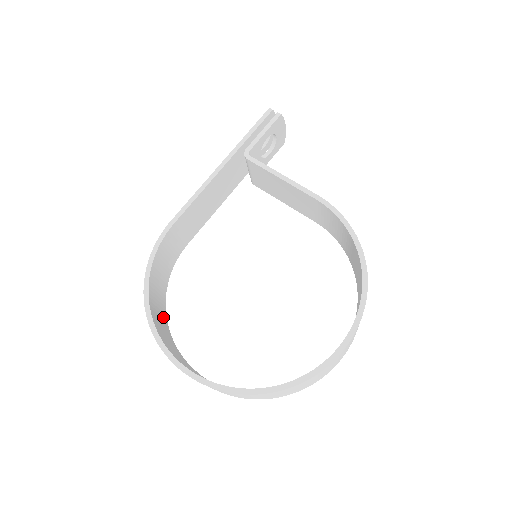
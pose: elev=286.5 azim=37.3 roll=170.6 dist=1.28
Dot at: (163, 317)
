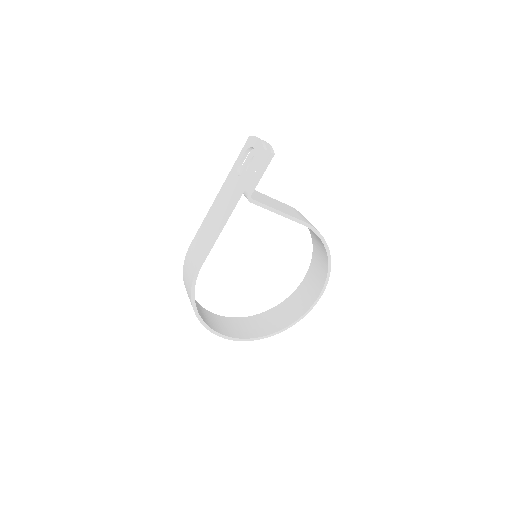
Dot at: occluded
